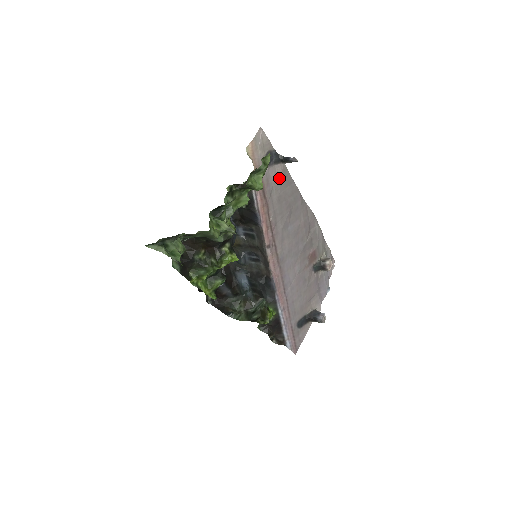
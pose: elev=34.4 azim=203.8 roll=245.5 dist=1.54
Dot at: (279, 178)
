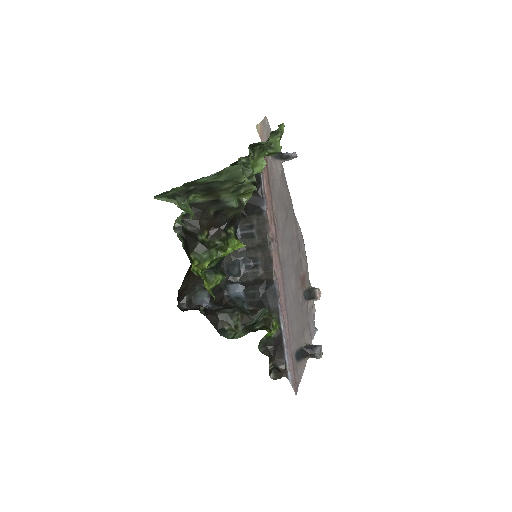
Dot at: (279, 173)
